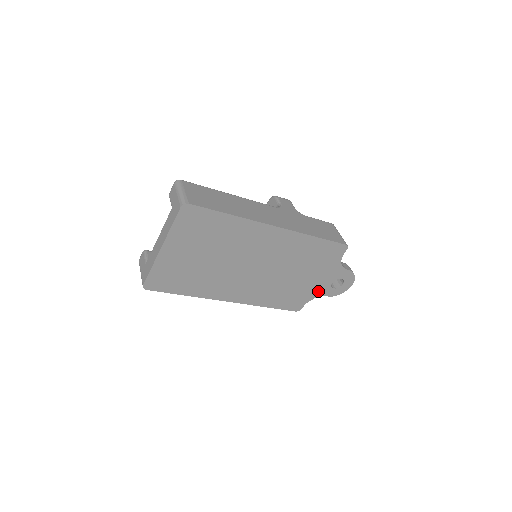
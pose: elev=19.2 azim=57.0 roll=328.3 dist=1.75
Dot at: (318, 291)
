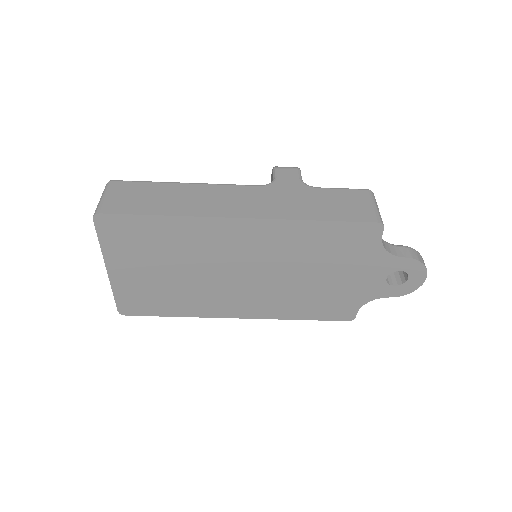
Dot at: (369, 292)
